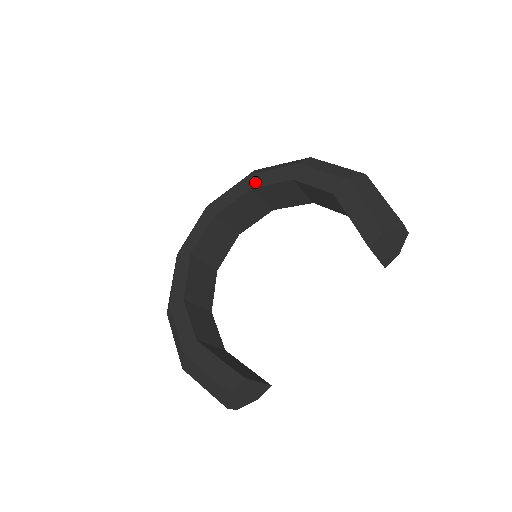
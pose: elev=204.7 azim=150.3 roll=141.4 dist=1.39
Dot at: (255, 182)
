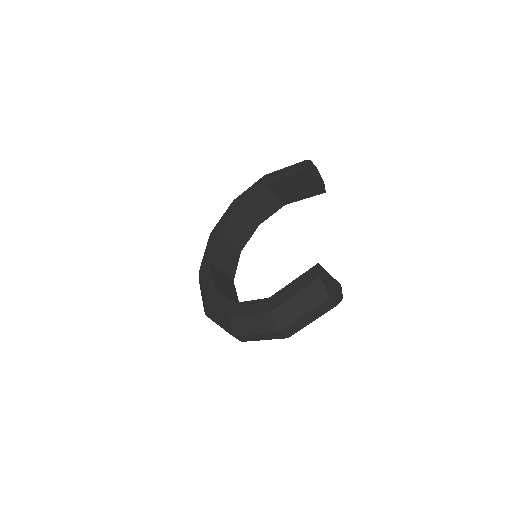
Dot at: (218, 230)
